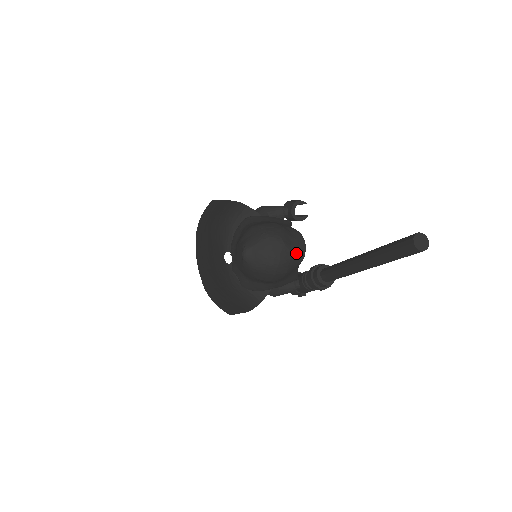
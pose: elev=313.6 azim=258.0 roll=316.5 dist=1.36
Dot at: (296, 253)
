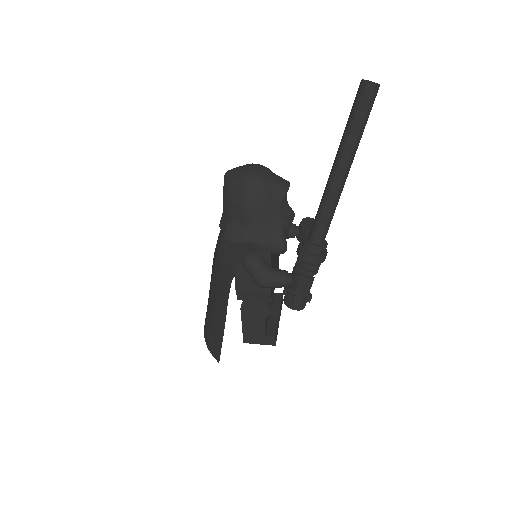
Dot at: (276, 180)
